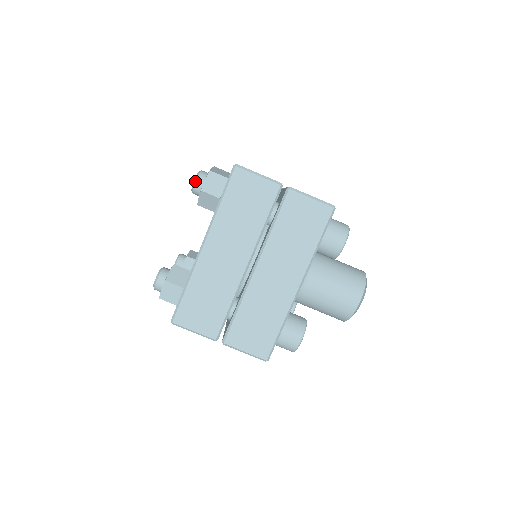
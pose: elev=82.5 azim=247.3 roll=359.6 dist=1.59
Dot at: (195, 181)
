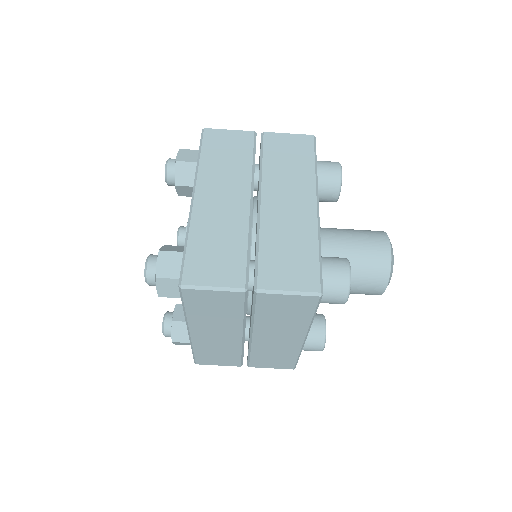
Dot at: (167, 162)
